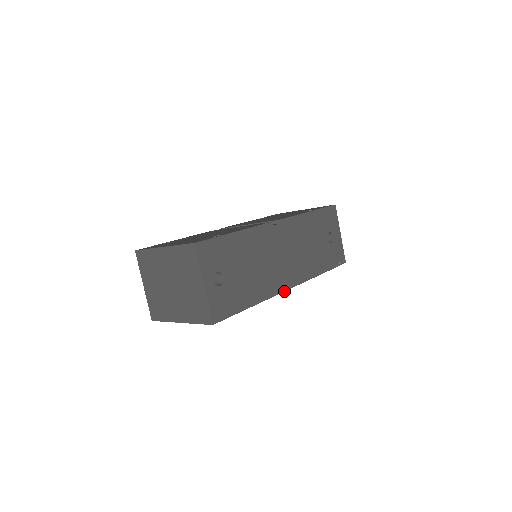
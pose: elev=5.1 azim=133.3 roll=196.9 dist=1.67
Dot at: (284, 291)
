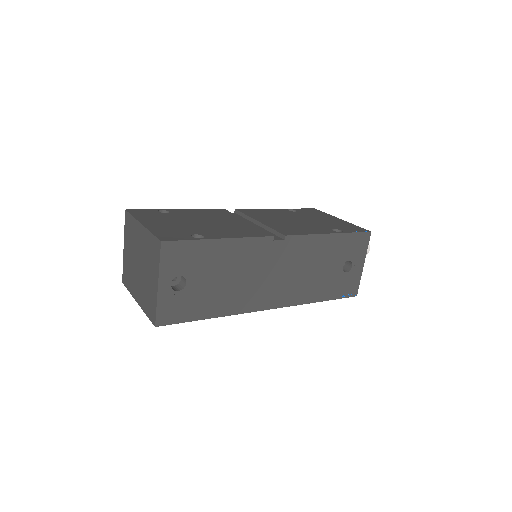
Dot at: (260, 310)
